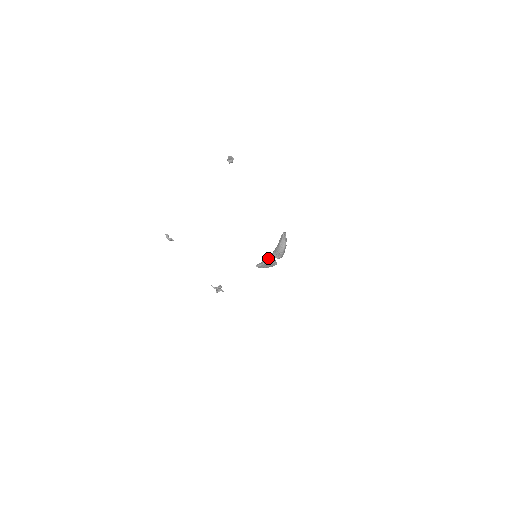
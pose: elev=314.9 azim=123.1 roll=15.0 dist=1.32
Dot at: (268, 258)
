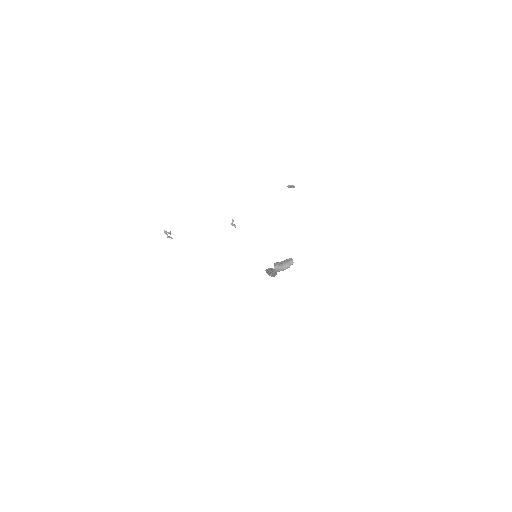
Dot at: (274, 270)
